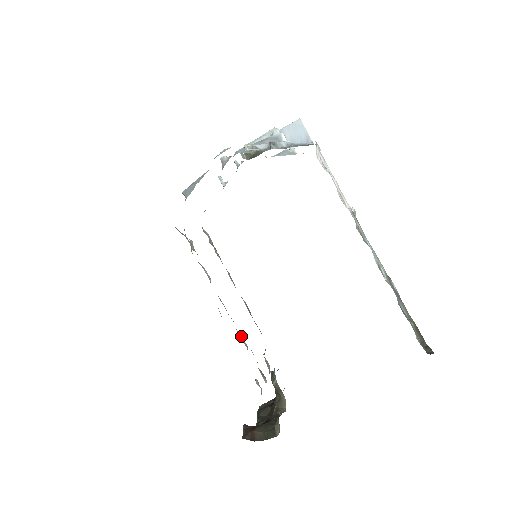
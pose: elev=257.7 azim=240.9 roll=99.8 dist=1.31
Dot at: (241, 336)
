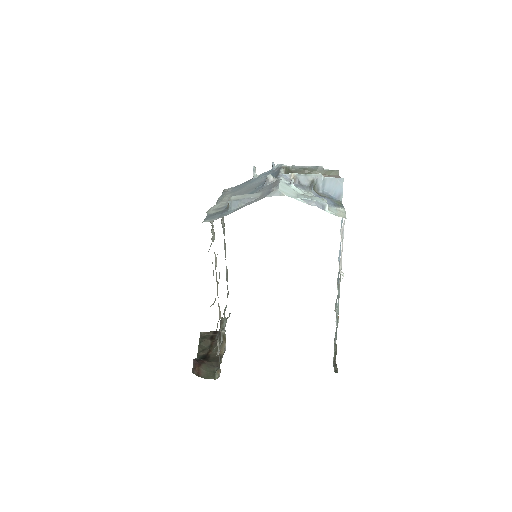
Dot at: occluded
